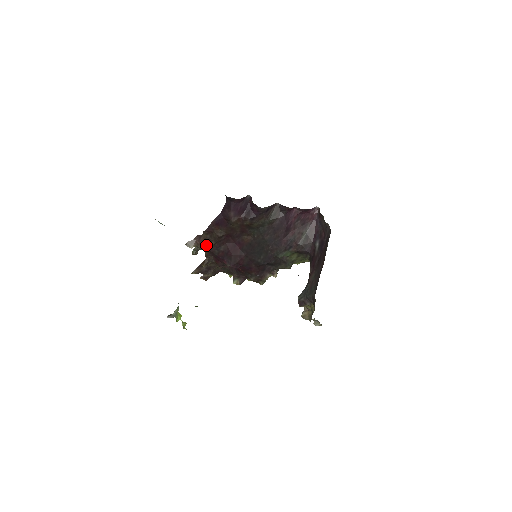
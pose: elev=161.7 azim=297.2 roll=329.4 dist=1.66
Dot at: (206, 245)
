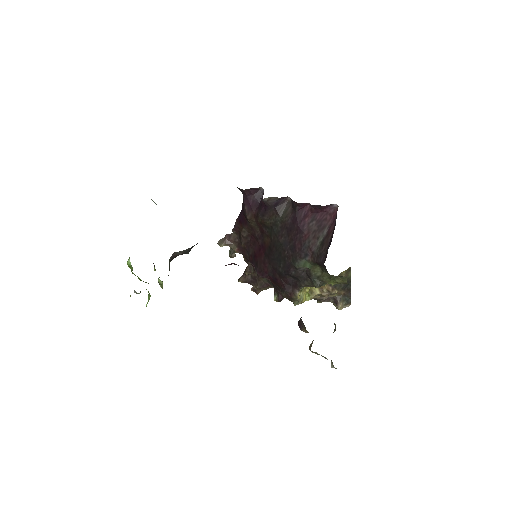
Dot at: (238, 247)
